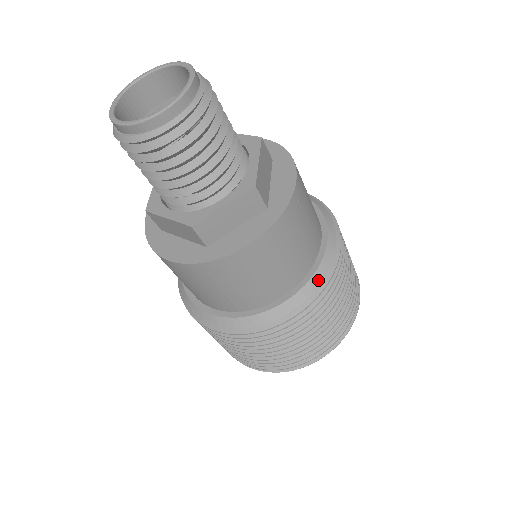
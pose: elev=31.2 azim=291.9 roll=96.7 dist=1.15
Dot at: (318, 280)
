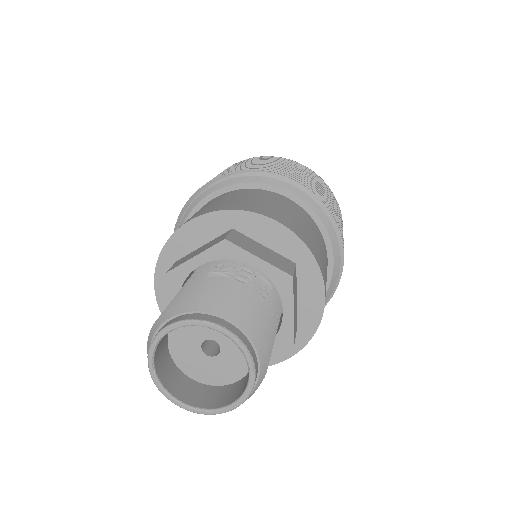
Dot at: occluded
